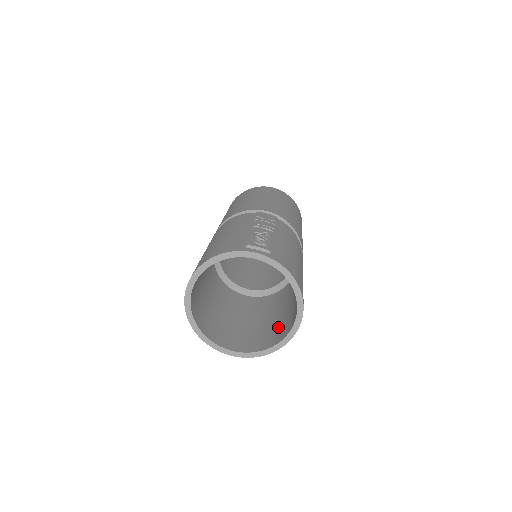
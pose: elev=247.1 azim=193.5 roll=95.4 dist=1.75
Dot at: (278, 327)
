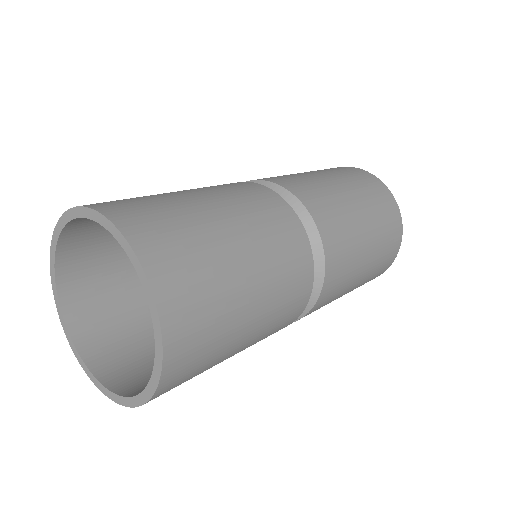
Dot at: occluded
